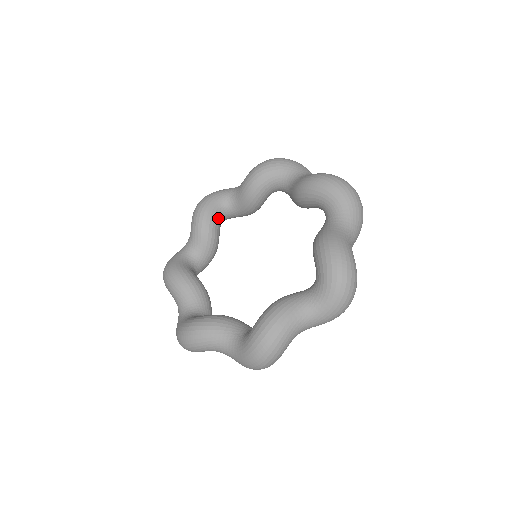
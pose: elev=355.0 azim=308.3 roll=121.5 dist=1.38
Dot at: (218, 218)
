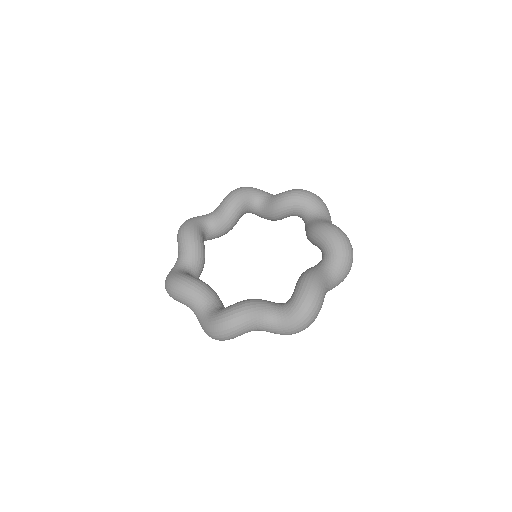
Dot at: (244, 209)
